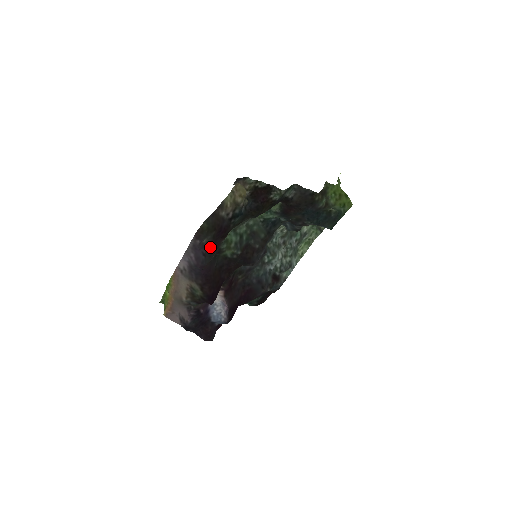
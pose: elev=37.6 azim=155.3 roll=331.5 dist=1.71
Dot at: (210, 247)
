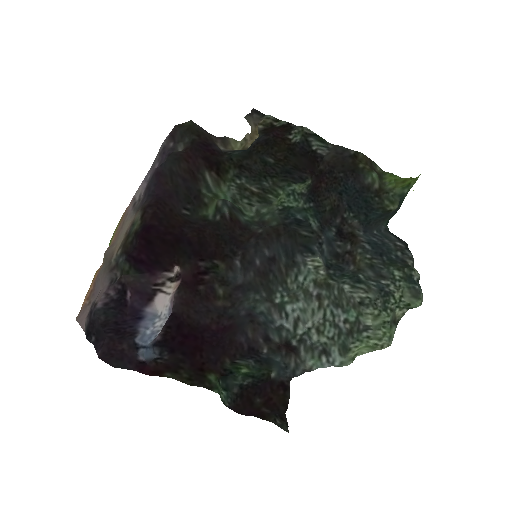
Dot at: (182, 152)
